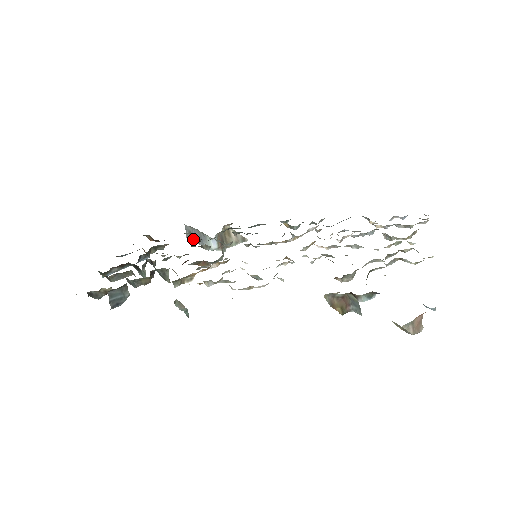
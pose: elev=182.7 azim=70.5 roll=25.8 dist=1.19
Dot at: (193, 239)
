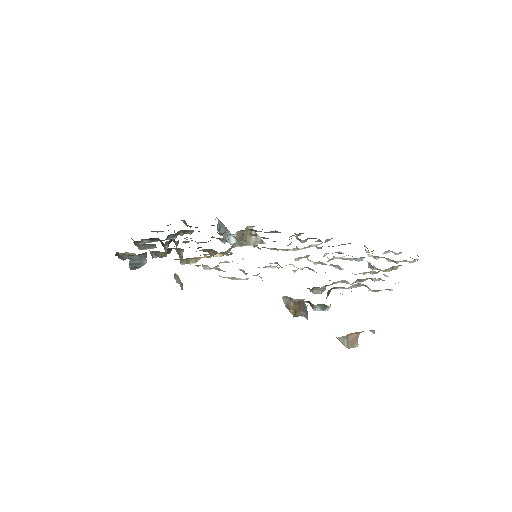
Dot at: (220, 232)
